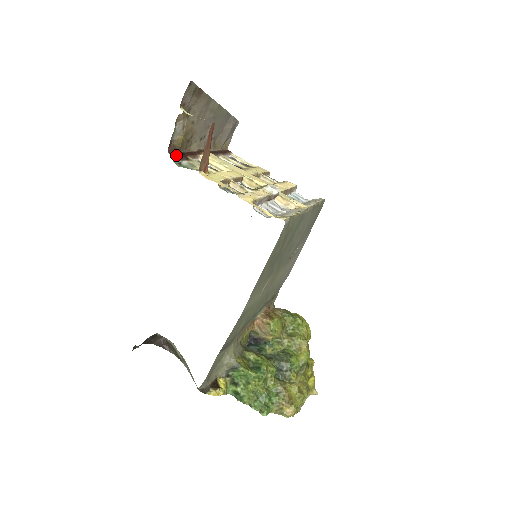
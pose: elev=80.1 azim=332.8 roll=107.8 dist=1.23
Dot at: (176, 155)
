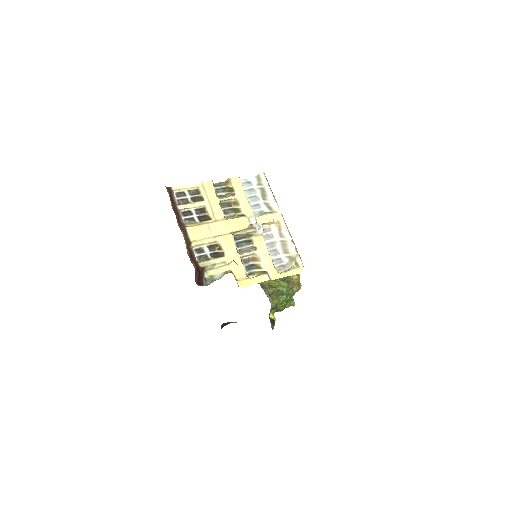
Dot at: (199, 278)
